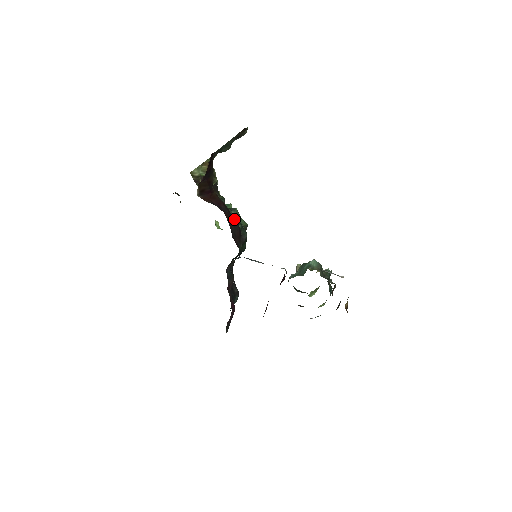
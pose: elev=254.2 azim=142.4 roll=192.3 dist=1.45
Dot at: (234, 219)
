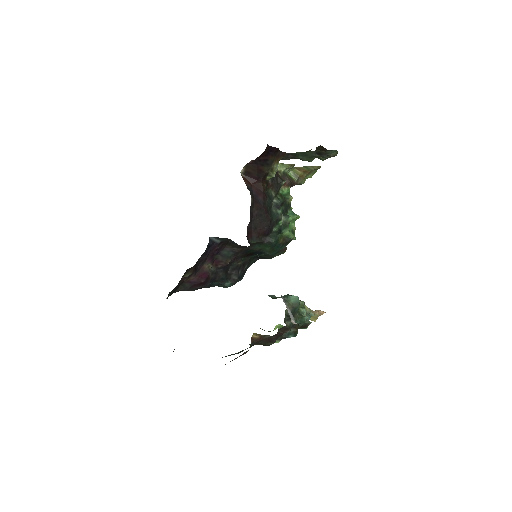
Dot at: (267, 217)
